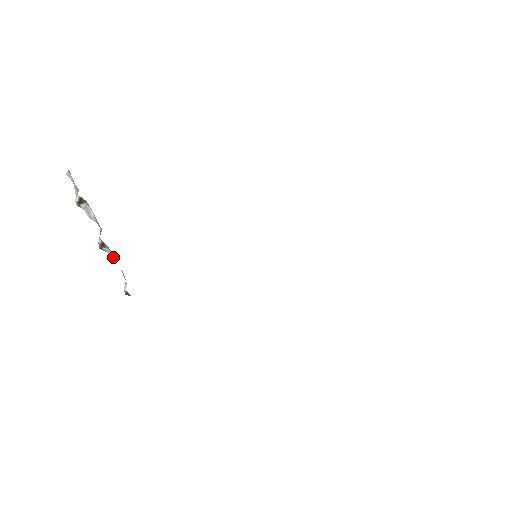
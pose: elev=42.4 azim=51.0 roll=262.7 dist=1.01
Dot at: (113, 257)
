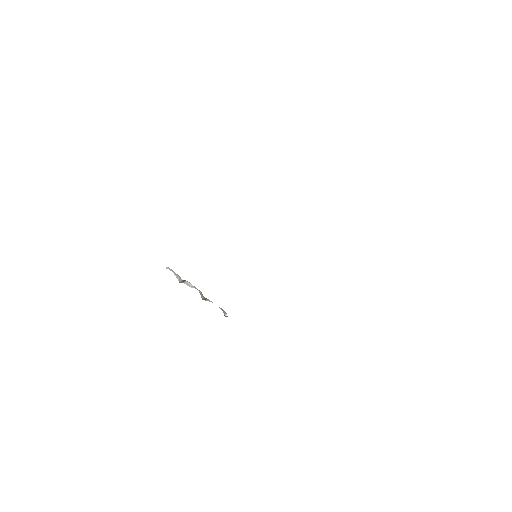
Dot at: occluded
